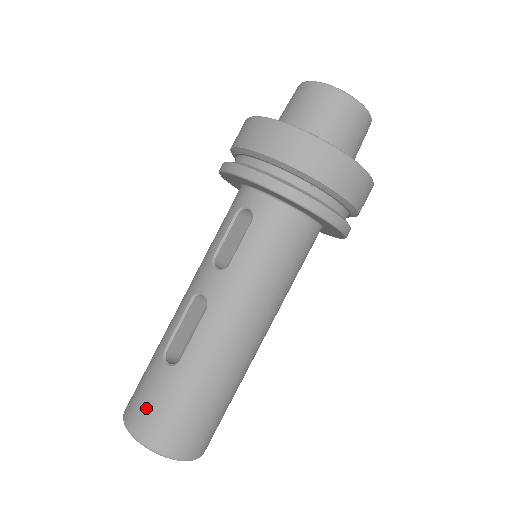
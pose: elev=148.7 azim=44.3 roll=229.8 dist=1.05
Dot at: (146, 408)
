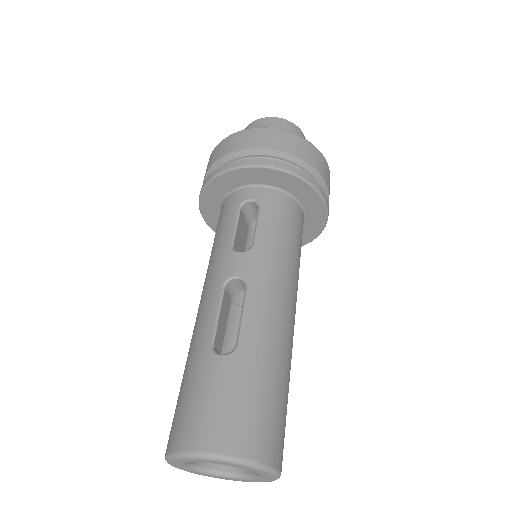
Dot at: (215, 413)
